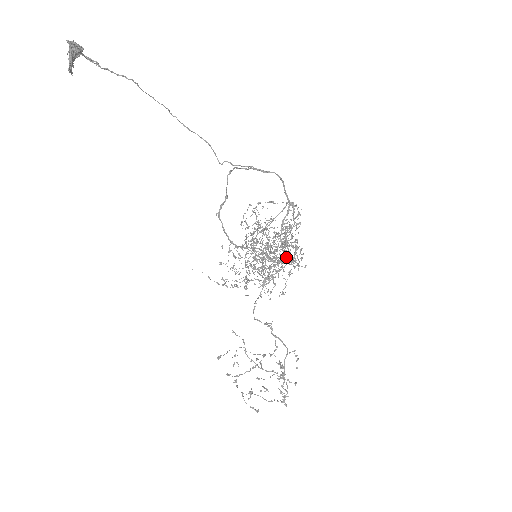
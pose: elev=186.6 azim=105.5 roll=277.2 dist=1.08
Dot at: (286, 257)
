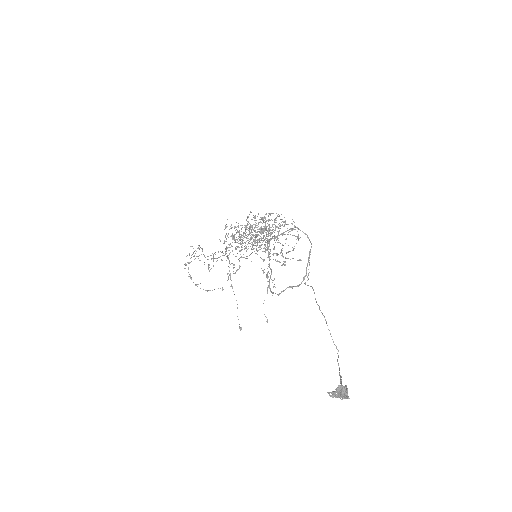
Dot at: occluded
